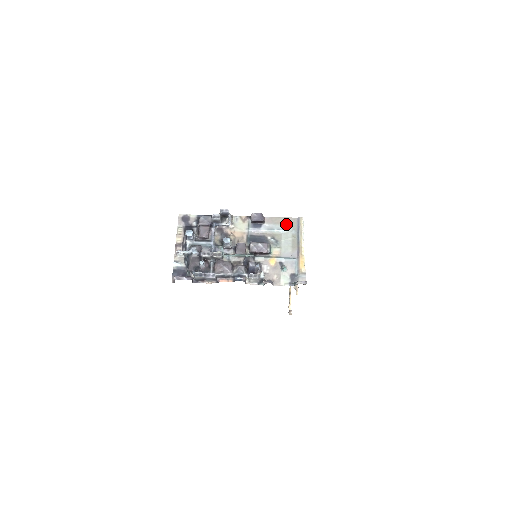
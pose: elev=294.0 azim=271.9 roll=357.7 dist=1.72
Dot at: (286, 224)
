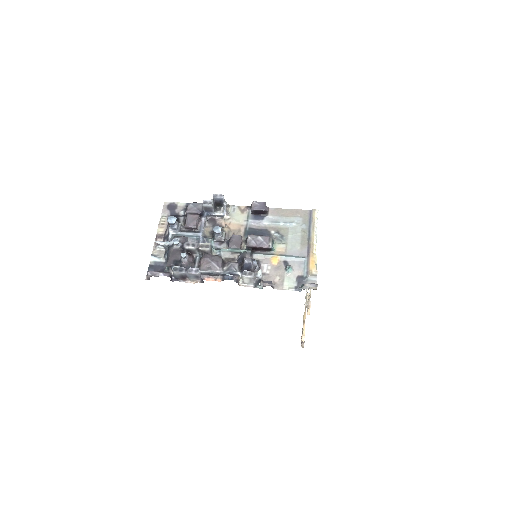
Dot at: (295, 217)
